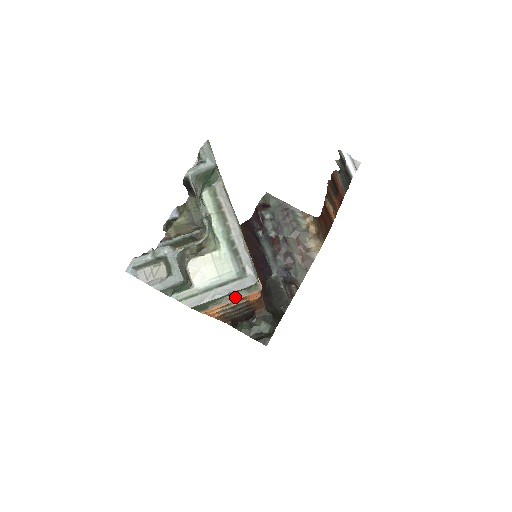
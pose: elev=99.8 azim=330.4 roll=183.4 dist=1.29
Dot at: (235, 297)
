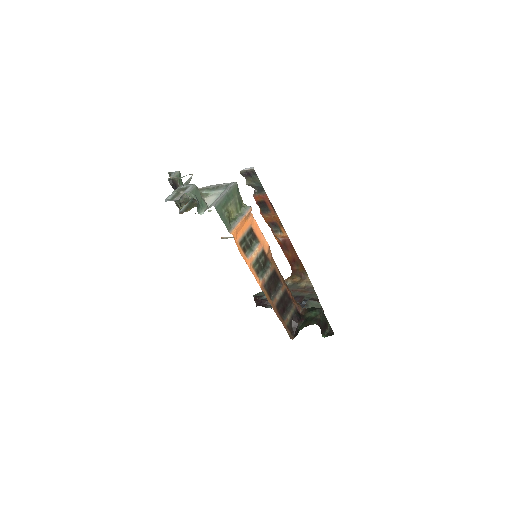
Dot at: (241, 217)
